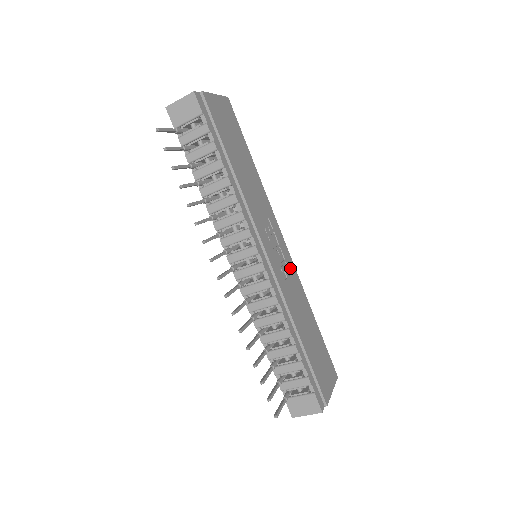
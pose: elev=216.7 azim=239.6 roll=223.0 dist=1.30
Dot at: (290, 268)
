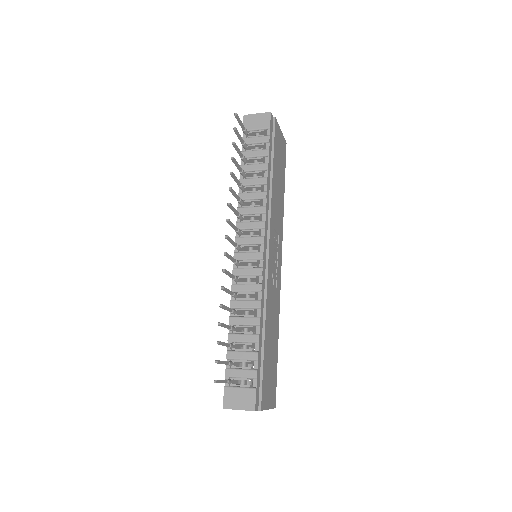
Dot at: (278, 284)
